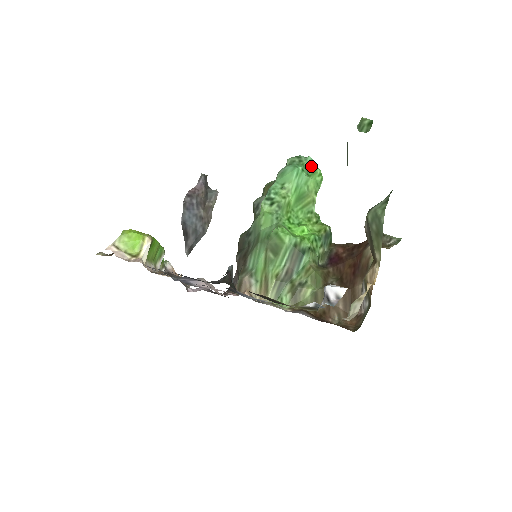
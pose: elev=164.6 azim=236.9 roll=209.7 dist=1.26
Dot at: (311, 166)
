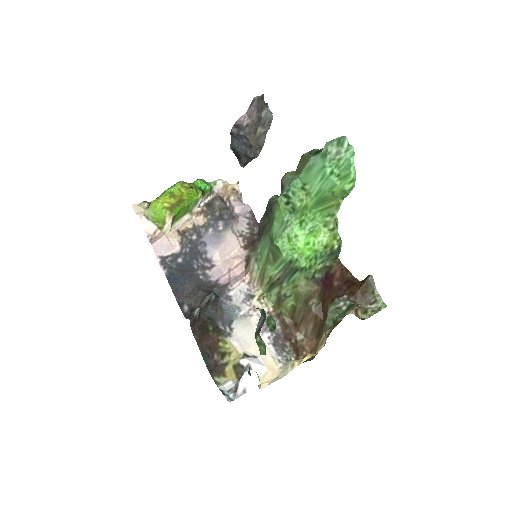
Dot at: (348, 164)
